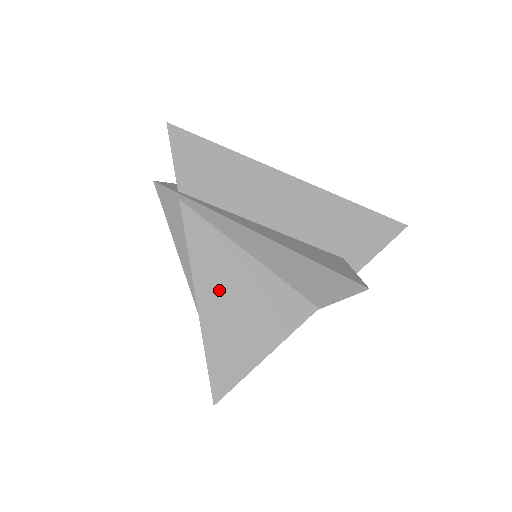
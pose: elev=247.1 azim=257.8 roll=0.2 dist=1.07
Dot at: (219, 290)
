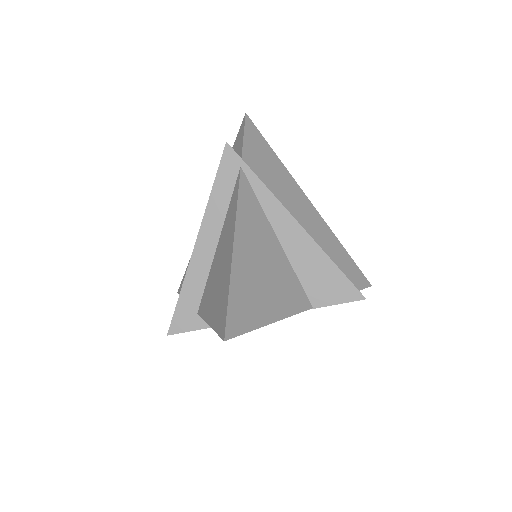
Dot at: (251, 248)
